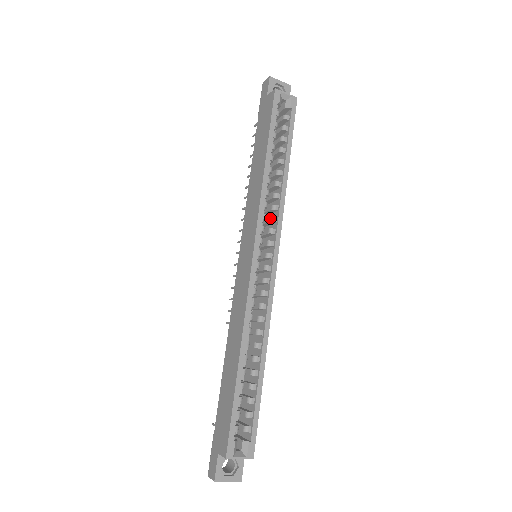
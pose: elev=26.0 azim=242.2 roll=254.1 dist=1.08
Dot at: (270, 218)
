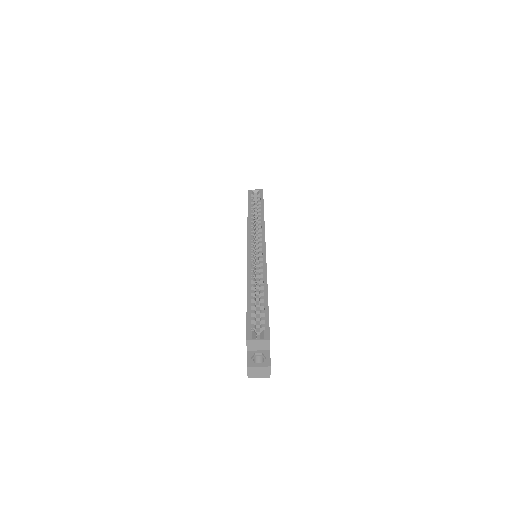
Dot at: (258, 234)
